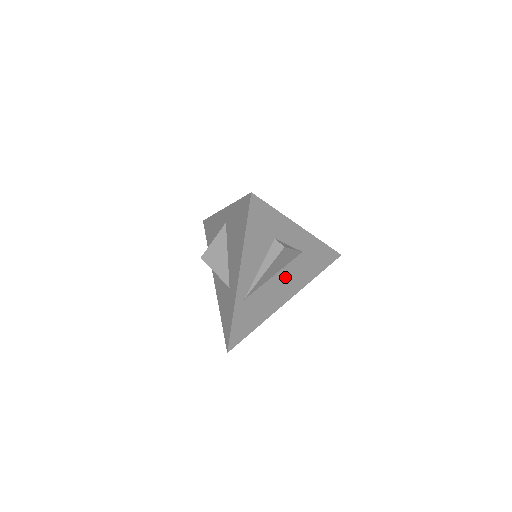
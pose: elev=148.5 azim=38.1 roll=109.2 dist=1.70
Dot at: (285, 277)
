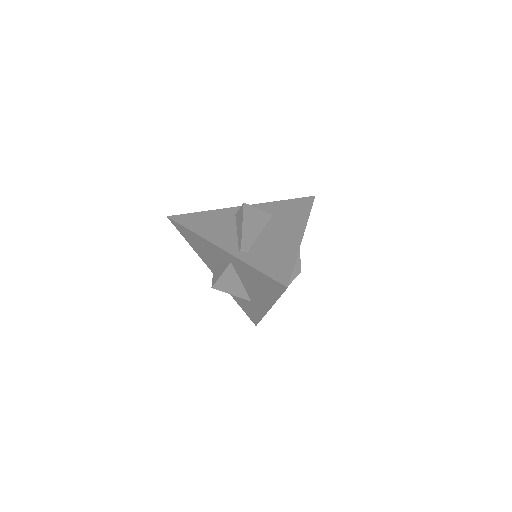
Dot at: occluded
